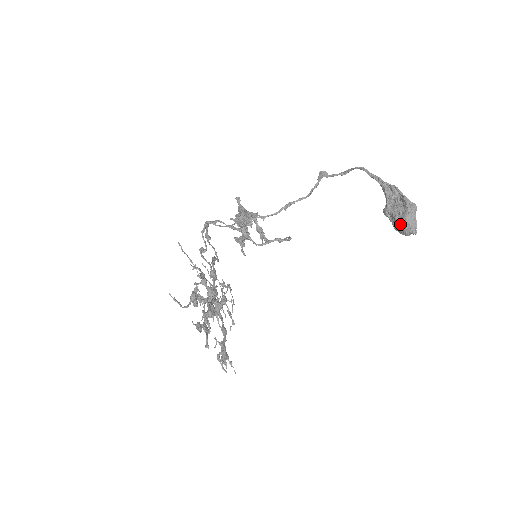
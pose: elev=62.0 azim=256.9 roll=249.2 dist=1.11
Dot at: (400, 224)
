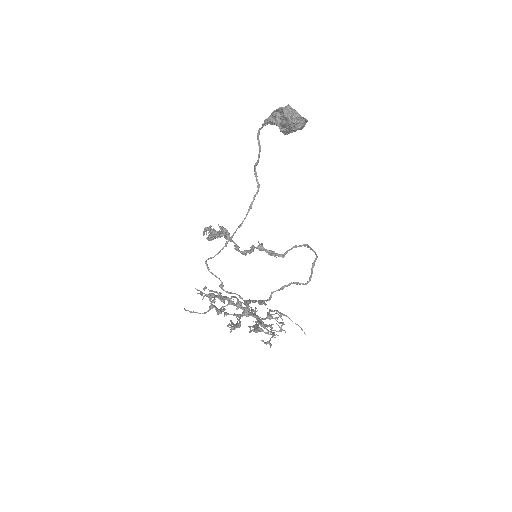
Dot at: (287, 123)
